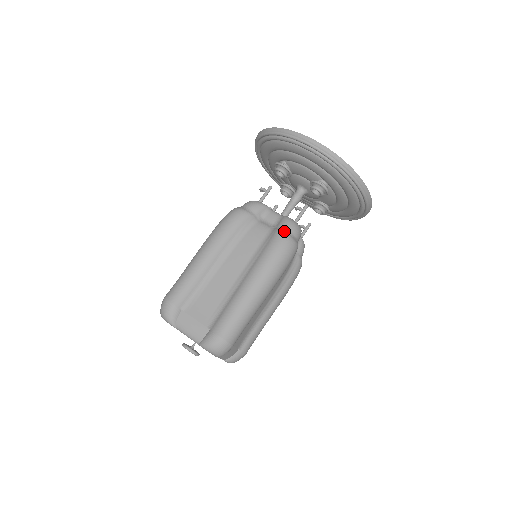
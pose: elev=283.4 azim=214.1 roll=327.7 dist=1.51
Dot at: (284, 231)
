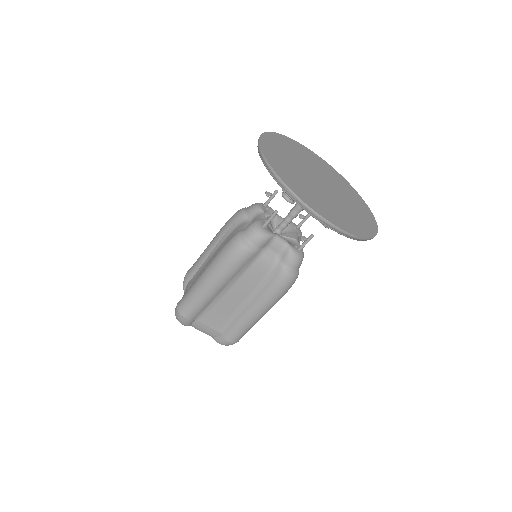
Dot at: (289, 271)
